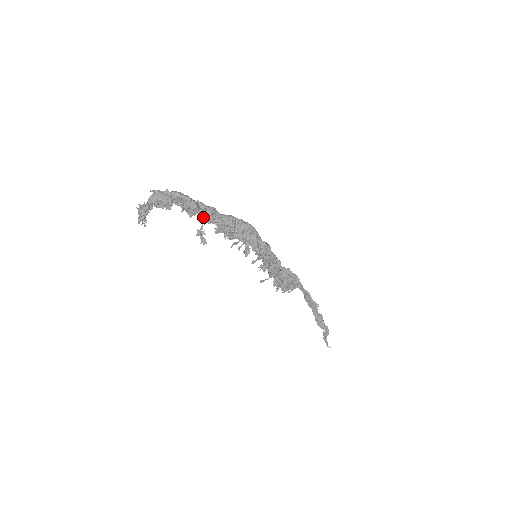
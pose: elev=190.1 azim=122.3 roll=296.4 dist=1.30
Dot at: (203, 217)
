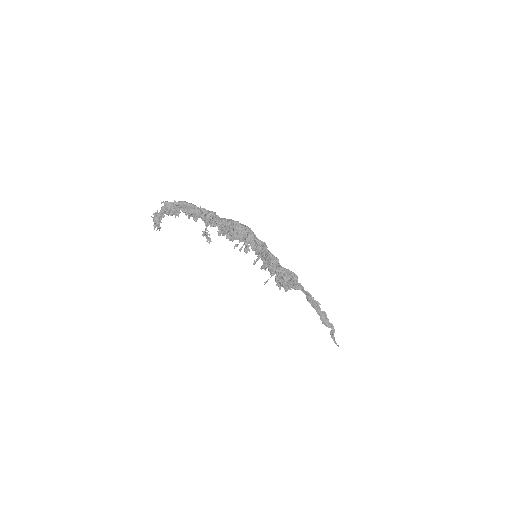
Dot at: (206, 219)
